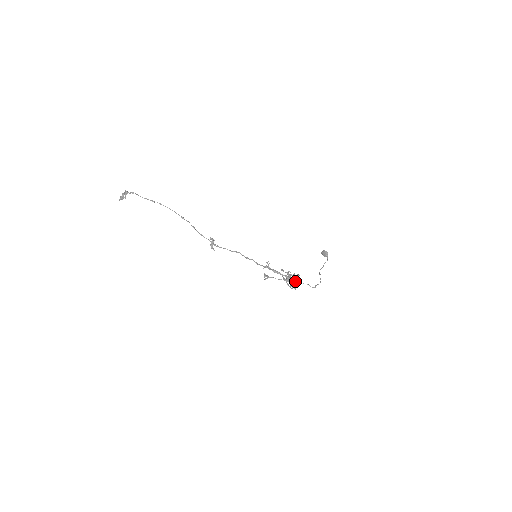
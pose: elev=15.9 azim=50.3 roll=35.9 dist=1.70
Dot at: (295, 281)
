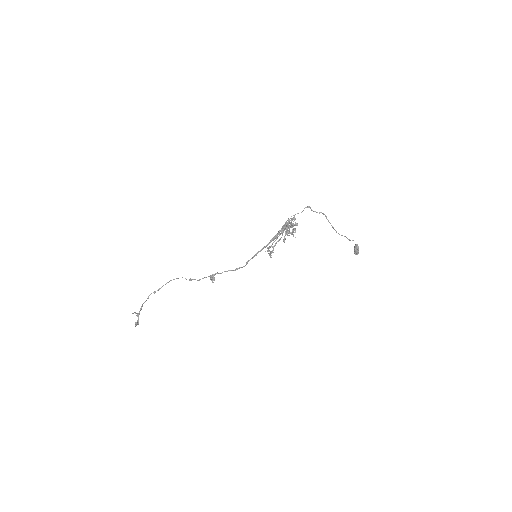
Dot at: (288, 221)
